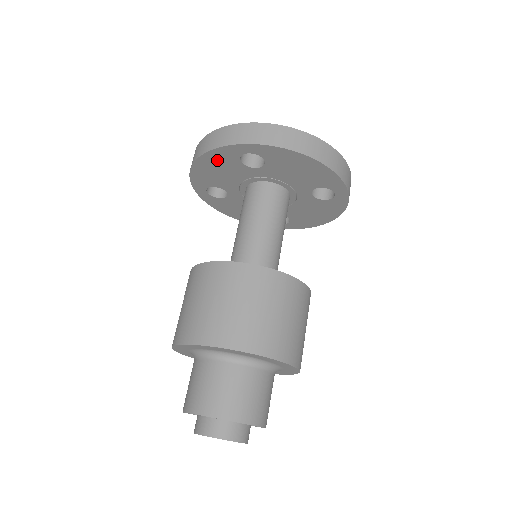
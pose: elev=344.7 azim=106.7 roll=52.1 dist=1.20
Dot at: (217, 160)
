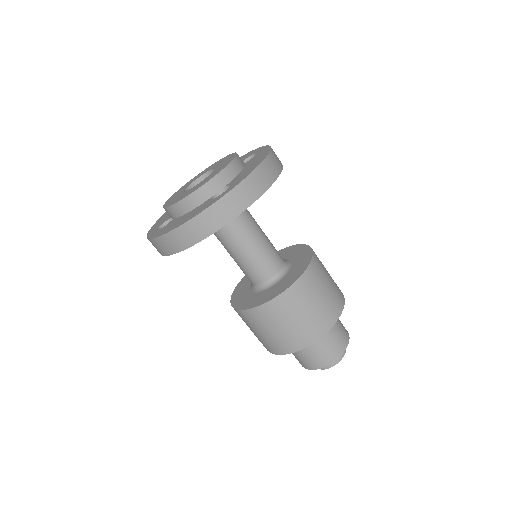
Dot at: occluded
